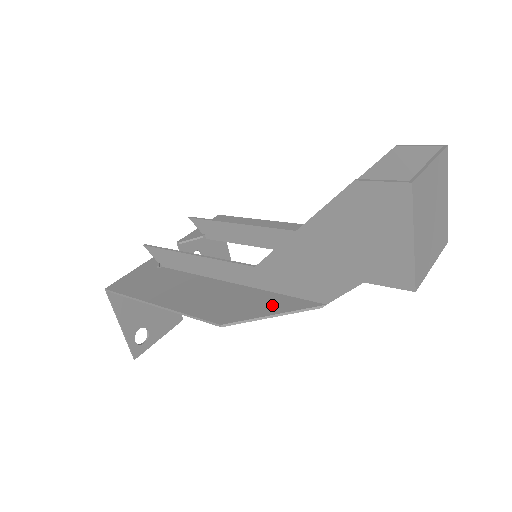
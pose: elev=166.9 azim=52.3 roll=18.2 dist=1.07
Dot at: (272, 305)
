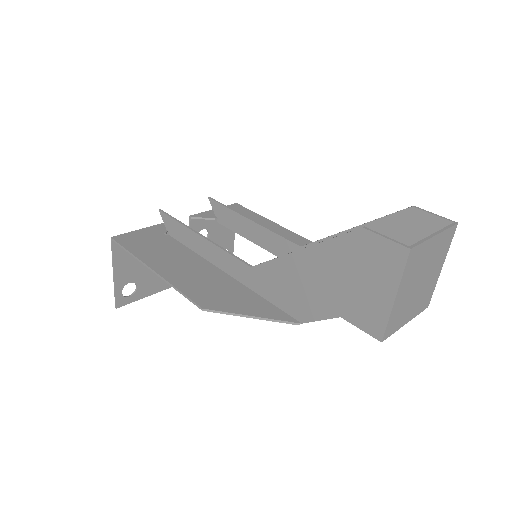
Dot at: (254, 307)
